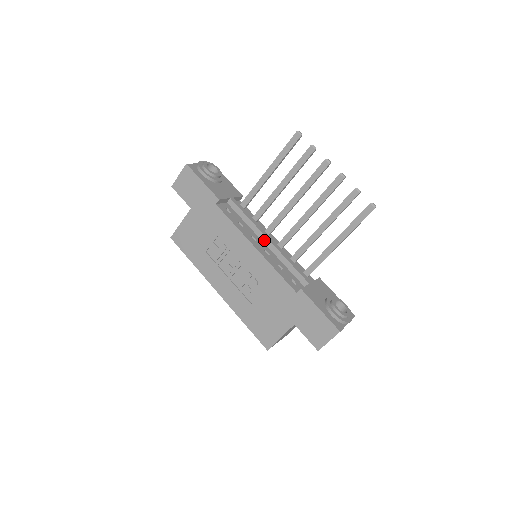
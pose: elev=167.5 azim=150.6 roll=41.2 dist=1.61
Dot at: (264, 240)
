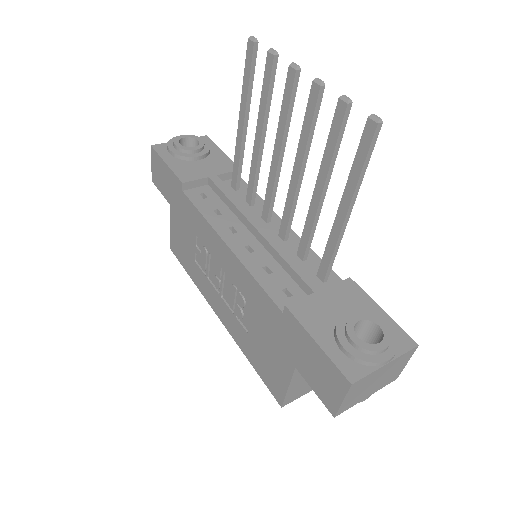
Dot at: (251, 230)
